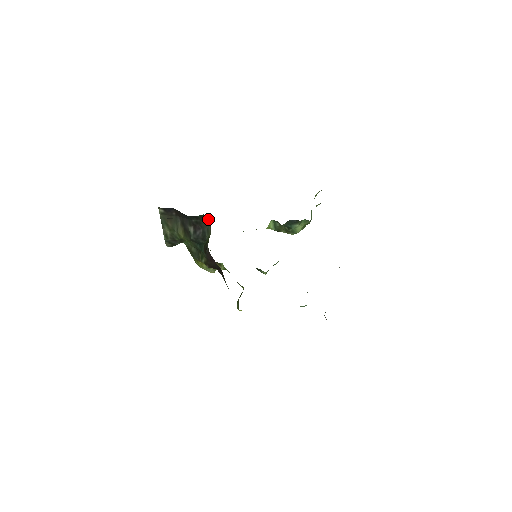
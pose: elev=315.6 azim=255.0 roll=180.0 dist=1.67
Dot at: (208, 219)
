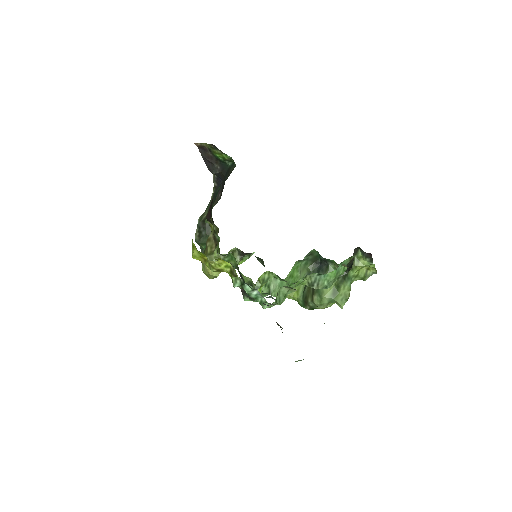
Dot at: occluded
